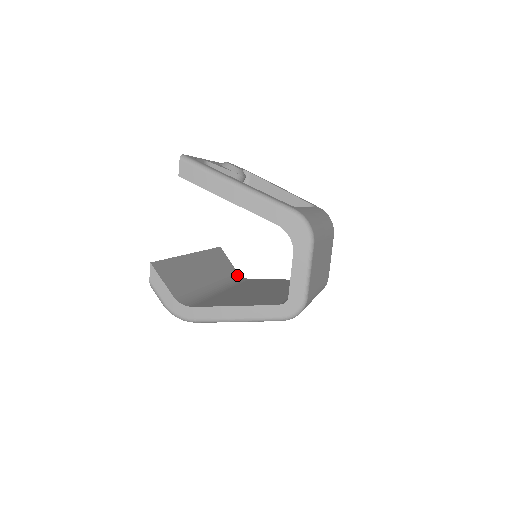
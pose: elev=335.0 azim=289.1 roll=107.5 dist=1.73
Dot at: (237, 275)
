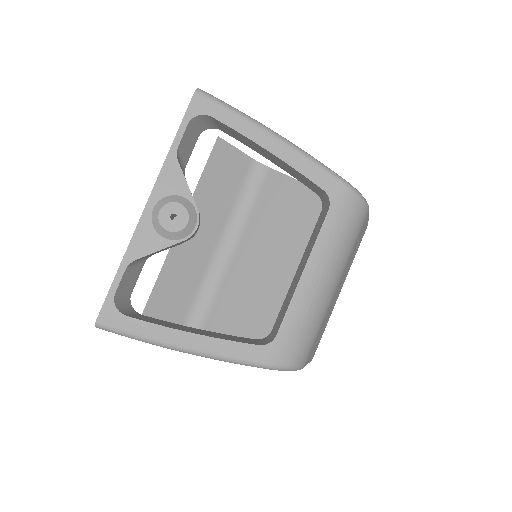
Dot at: (253, 168)
